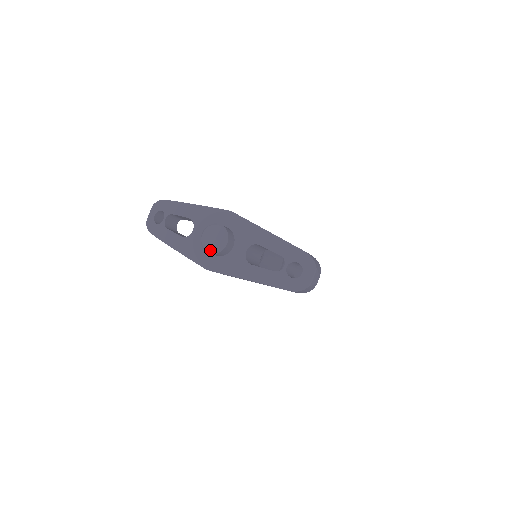
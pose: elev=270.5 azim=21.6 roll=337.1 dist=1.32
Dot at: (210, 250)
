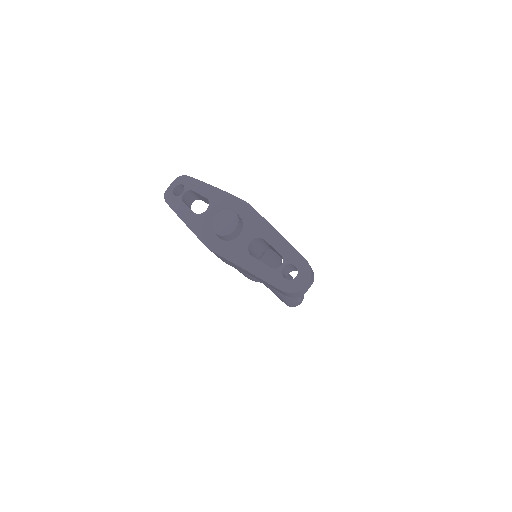
Dot at: (217, 231)
